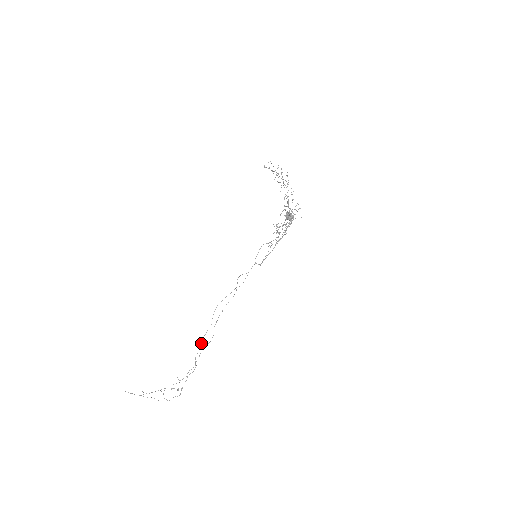
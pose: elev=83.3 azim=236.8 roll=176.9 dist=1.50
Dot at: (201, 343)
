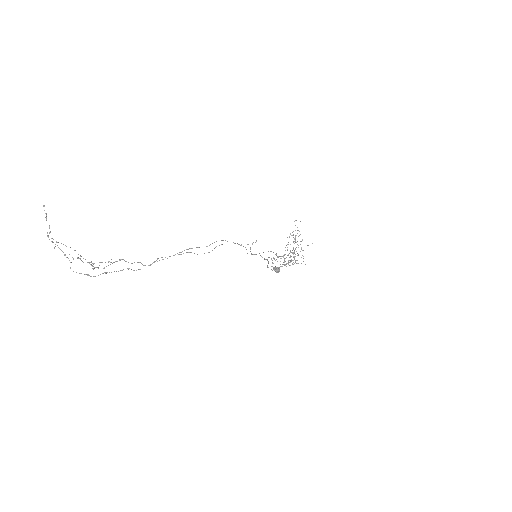
Dot at: (179, 252)
